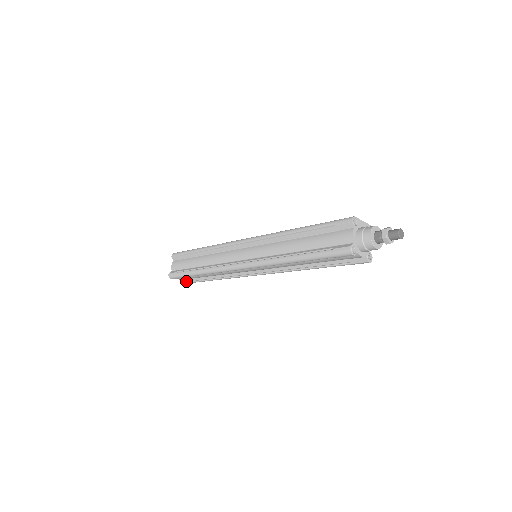
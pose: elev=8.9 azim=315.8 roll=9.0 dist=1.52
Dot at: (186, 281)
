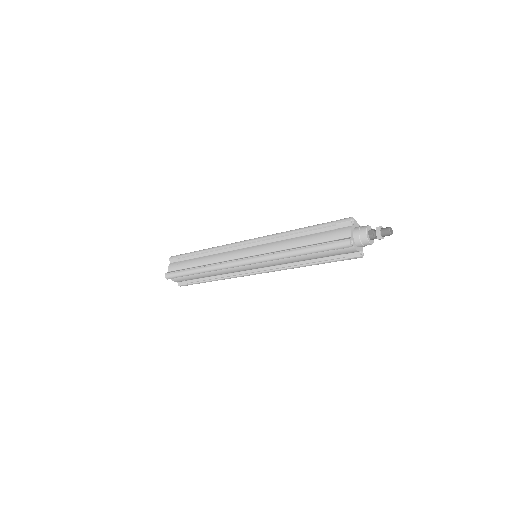
Dot at: (179, 284)
